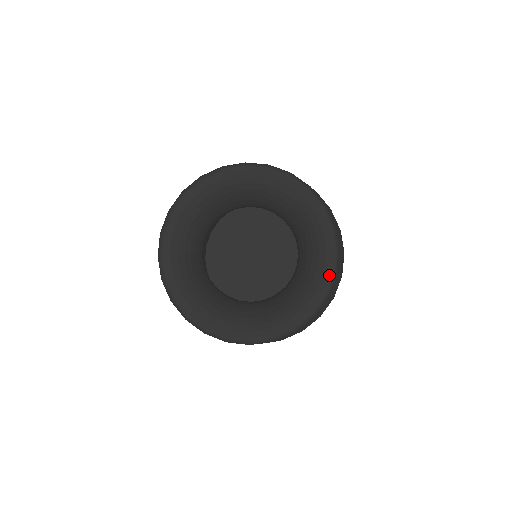
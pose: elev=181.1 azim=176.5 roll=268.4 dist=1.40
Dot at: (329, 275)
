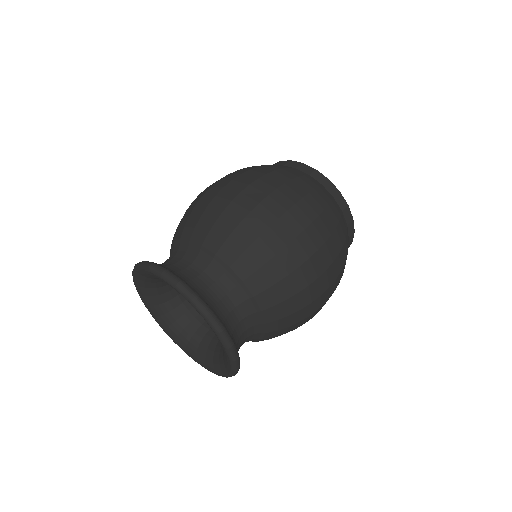
Dot at: (230, 369)
